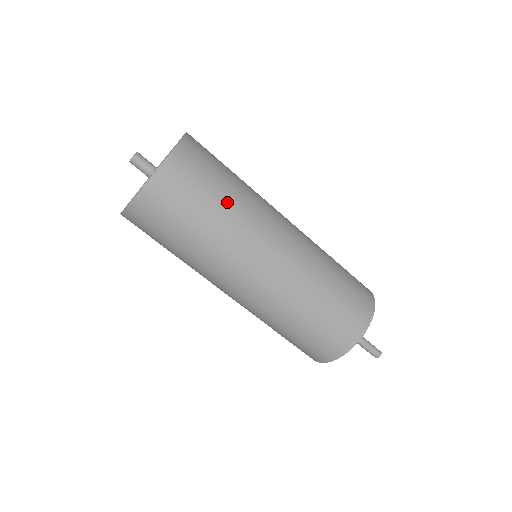
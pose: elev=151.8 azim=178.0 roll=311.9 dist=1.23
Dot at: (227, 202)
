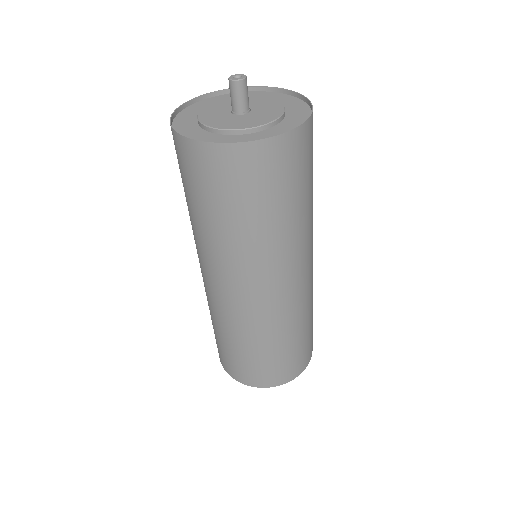
Dot at: (295, 214)
